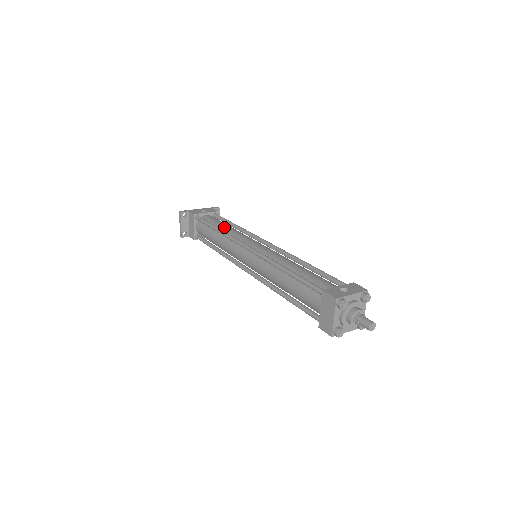
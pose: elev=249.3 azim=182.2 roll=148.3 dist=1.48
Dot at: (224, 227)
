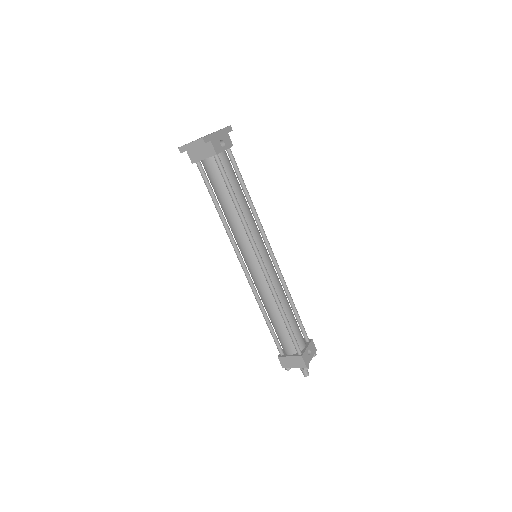
Dot at: (242, 201)
